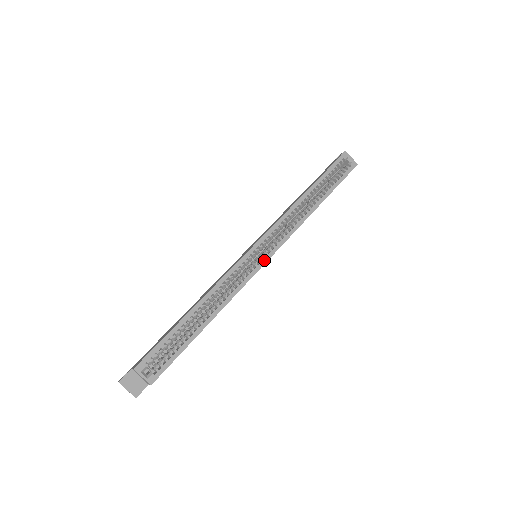
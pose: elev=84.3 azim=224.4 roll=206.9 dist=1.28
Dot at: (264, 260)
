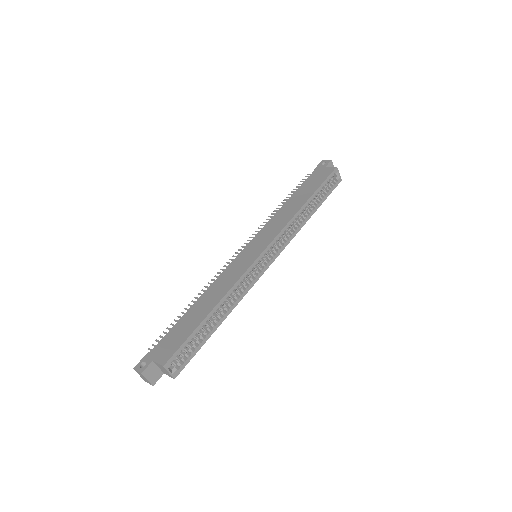
Dot at: (267, 265)
